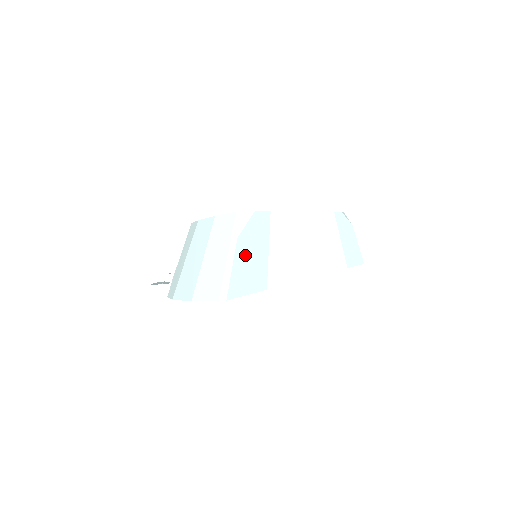
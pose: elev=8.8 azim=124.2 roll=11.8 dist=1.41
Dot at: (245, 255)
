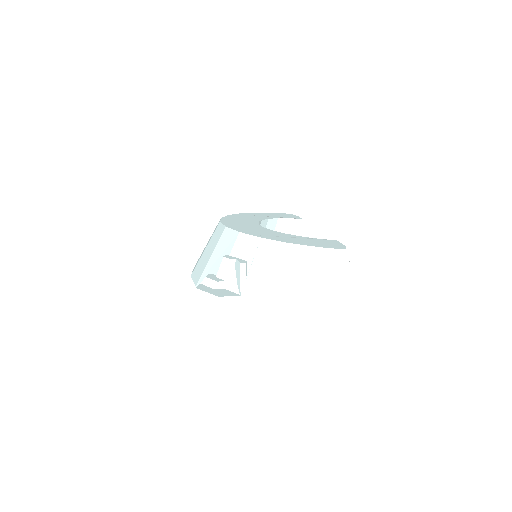
Dot at: occluded
